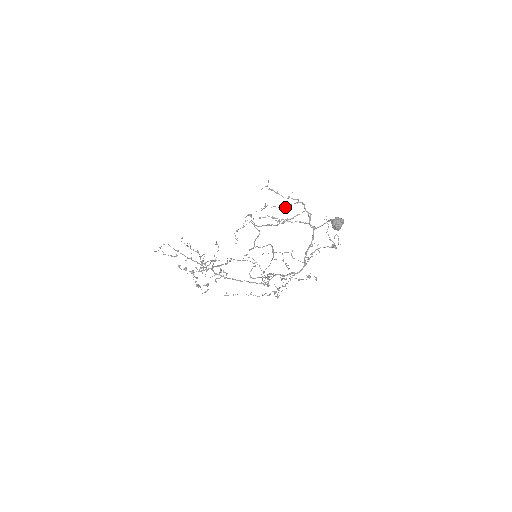
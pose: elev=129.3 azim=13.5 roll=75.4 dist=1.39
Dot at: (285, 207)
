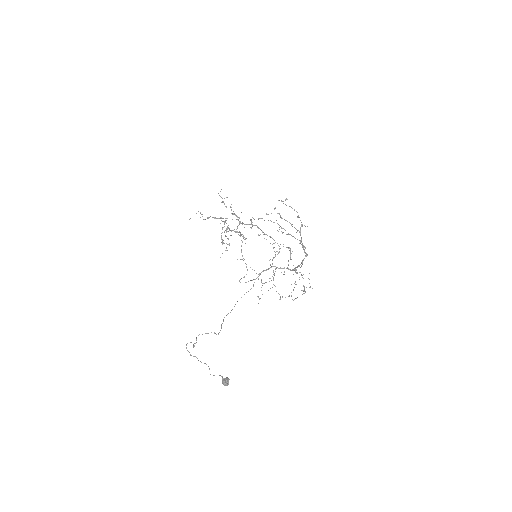
Dot at: occluded
